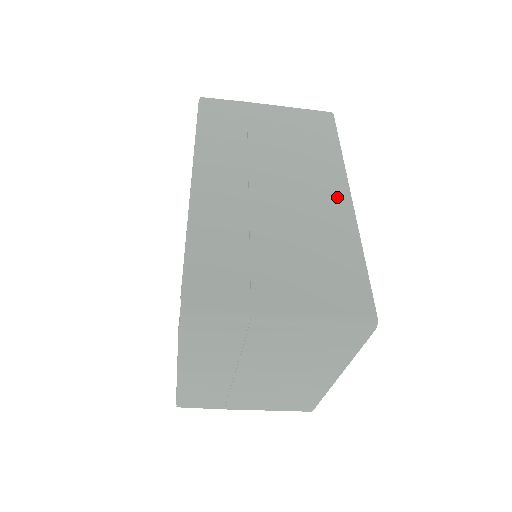
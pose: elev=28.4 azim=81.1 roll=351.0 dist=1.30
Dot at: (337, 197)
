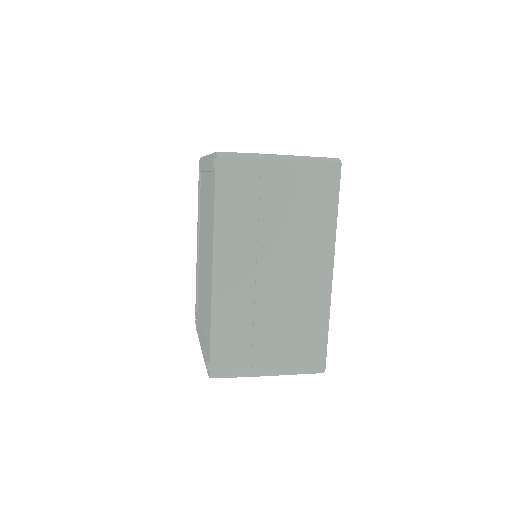
Dot at: (322, 274)
